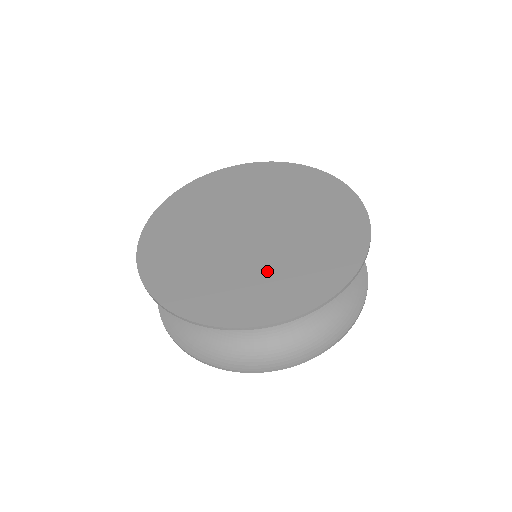
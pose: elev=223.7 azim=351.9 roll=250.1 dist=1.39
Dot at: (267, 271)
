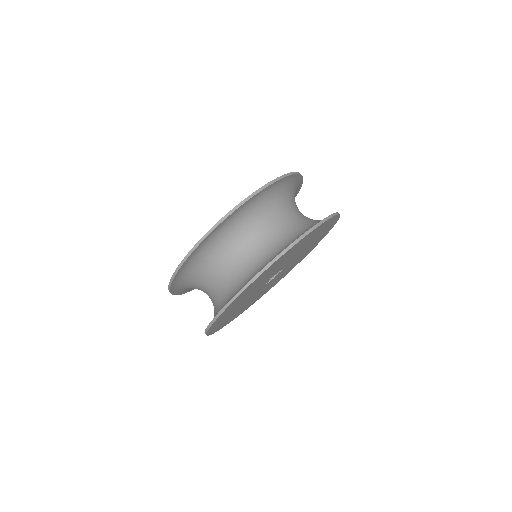
Dot at: occluded
